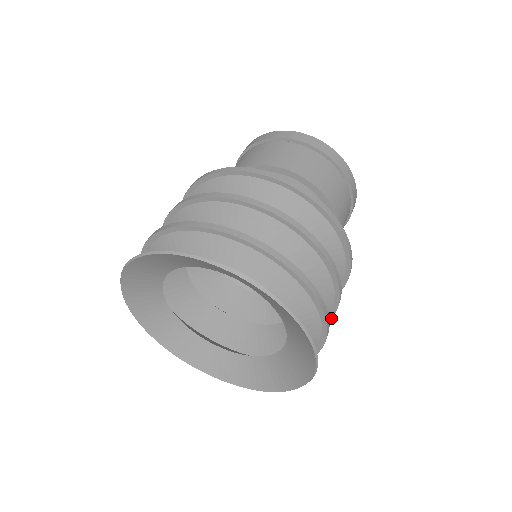
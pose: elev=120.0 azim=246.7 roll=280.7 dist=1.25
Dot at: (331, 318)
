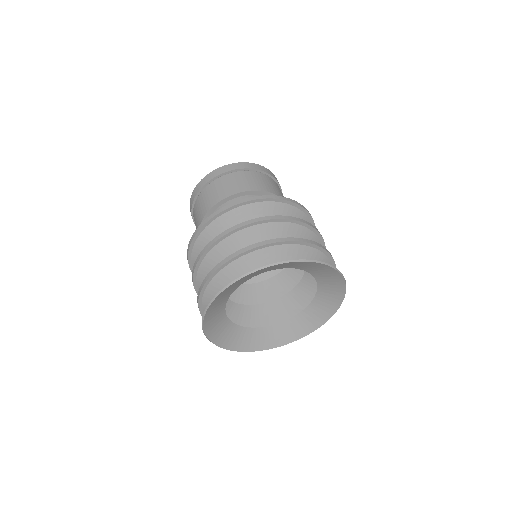
Dot at: occluded
